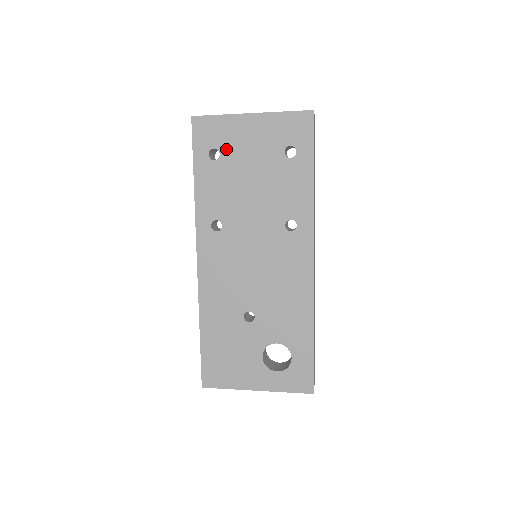
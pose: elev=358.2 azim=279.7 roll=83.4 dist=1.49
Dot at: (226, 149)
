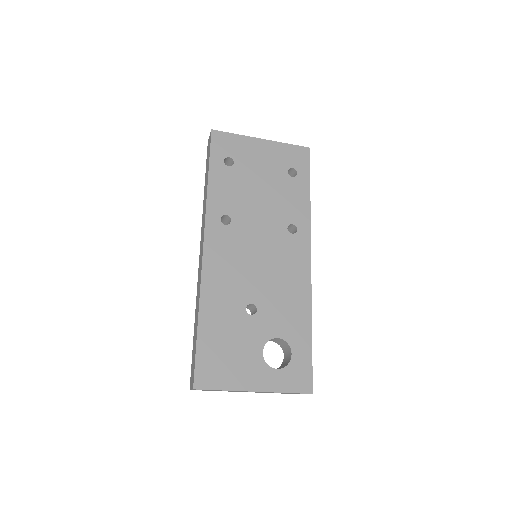
Dot at: (240, 160)
